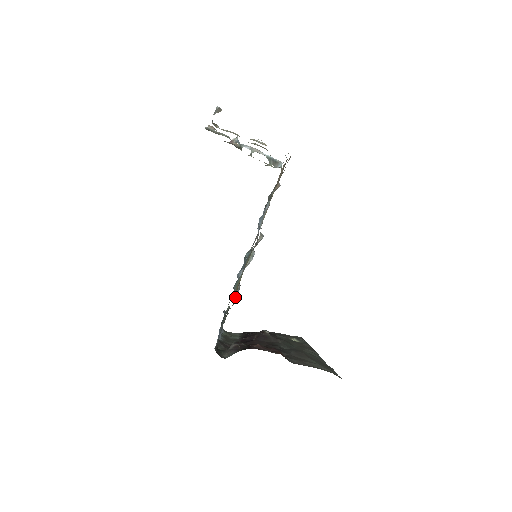
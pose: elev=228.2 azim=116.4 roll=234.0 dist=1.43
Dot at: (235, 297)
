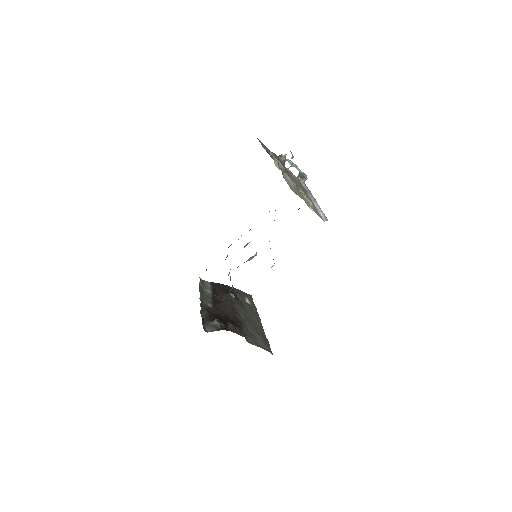
Dot at: occluded
